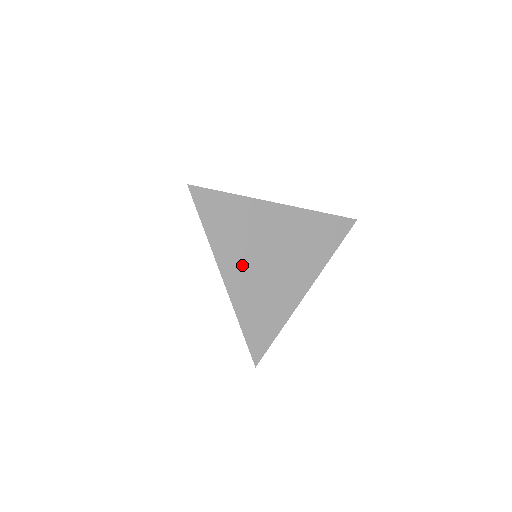
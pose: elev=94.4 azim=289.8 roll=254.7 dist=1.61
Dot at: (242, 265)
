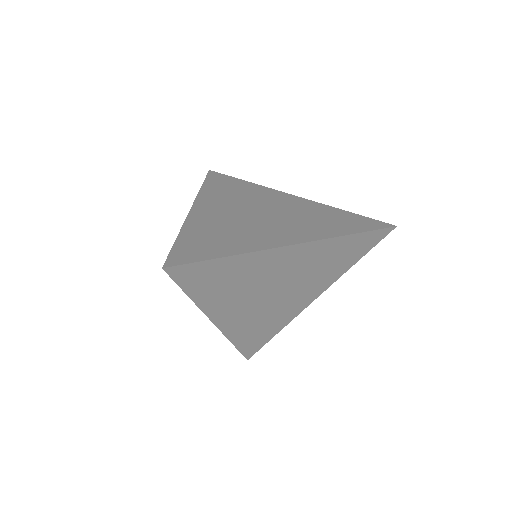
Dot at: (238, 308)
